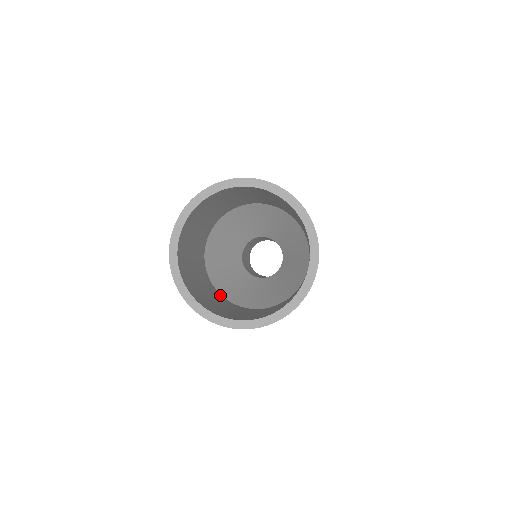
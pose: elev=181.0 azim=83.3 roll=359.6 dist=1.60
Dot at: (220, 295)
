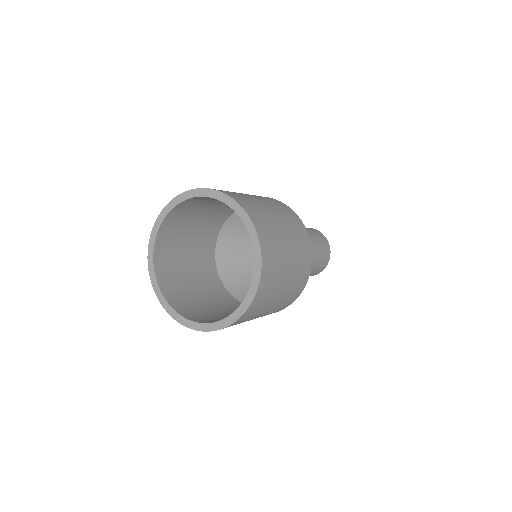
Dot at: (238, 303)
